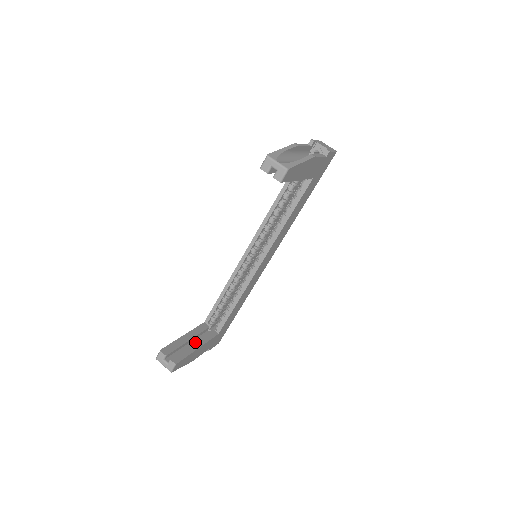
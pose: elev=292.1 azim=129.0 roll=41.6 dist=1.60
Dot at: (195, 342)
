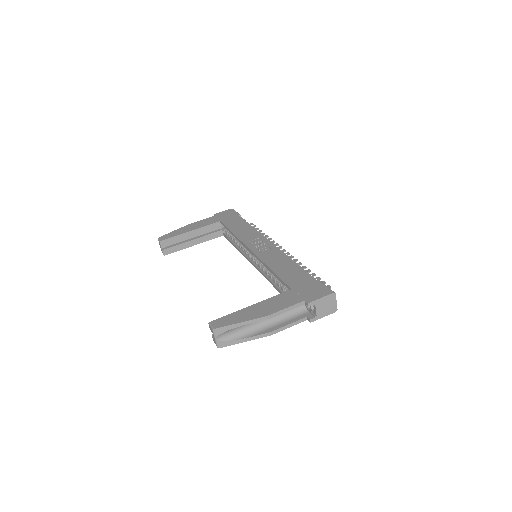
Dot at: (195, 240)
